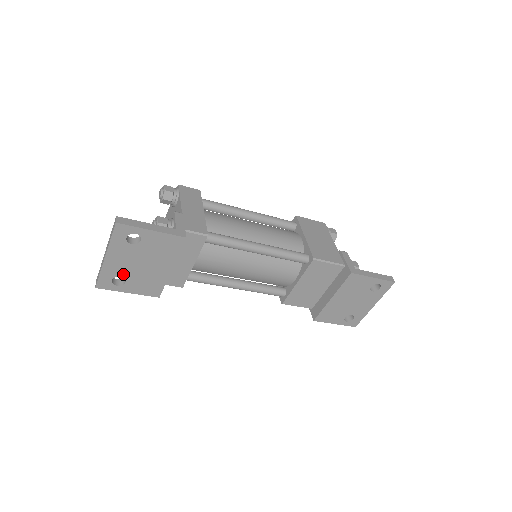
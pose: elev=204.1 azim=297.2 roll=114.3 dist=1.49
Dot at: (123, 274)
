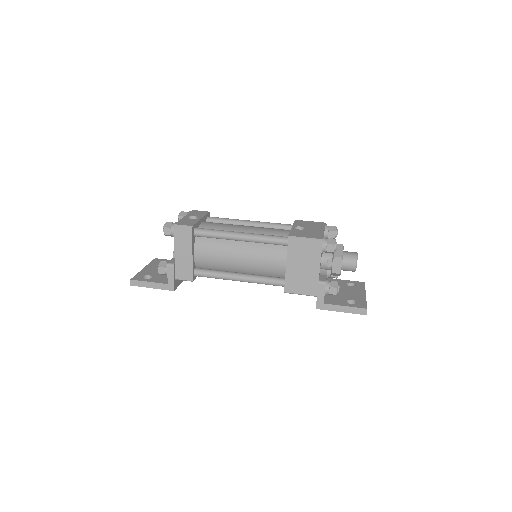
Dot at: occluded
